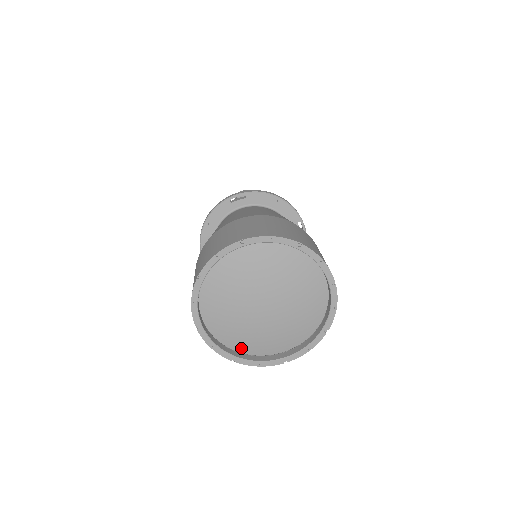
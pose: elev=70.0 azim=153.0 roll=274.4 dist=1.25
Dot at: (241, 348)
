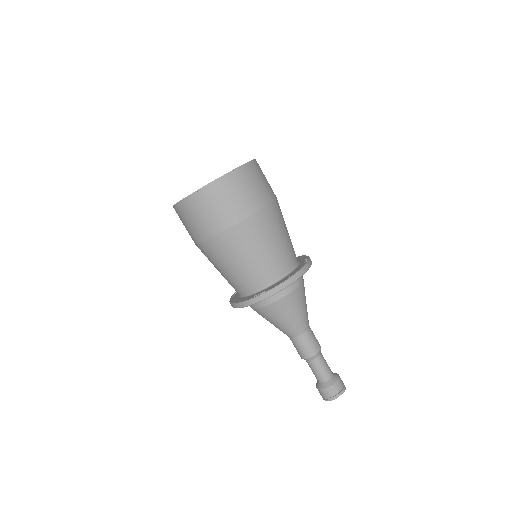
Dot at: occluded
